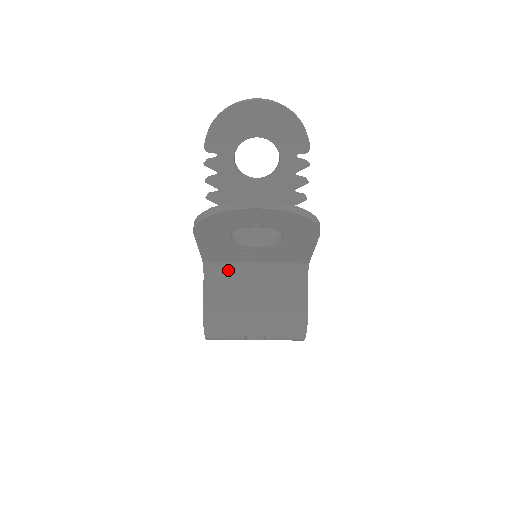
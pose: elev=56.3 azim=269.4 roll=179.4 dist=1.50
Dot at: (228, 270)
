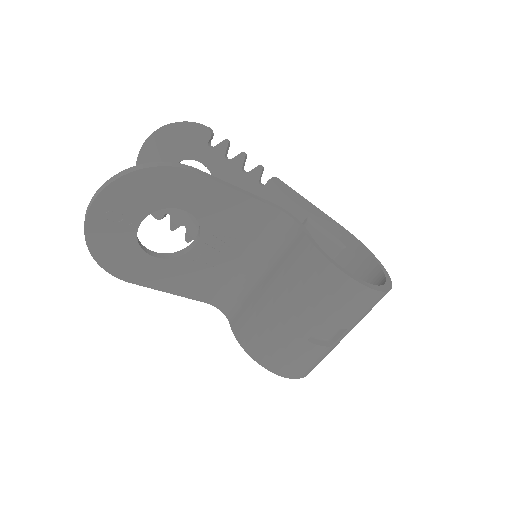
Dot at: (236, 291)
